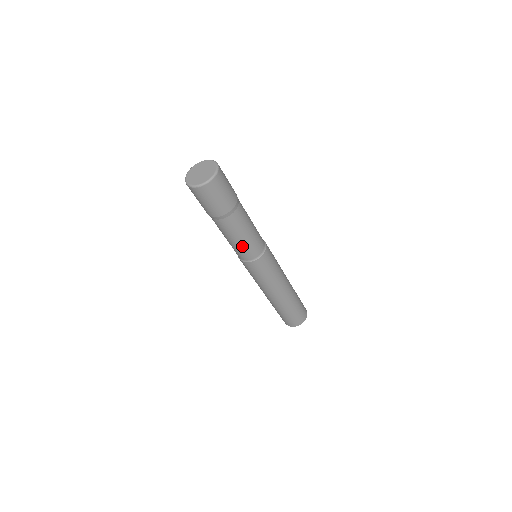
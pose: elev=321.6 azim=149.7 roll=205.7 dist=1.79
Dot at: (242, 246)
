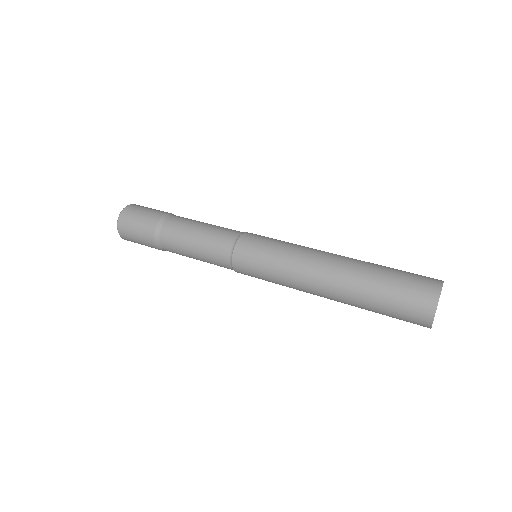
Dot at: (204, 254)
